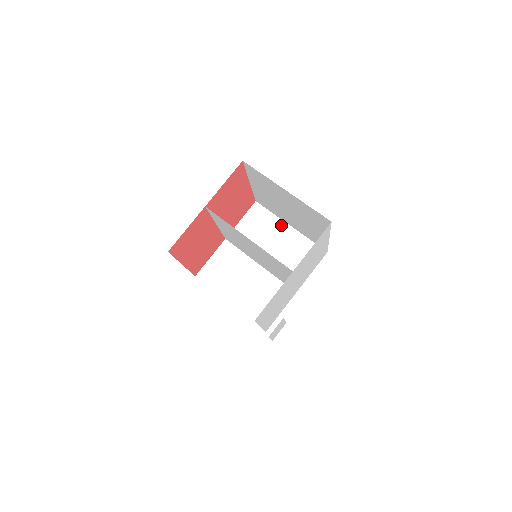
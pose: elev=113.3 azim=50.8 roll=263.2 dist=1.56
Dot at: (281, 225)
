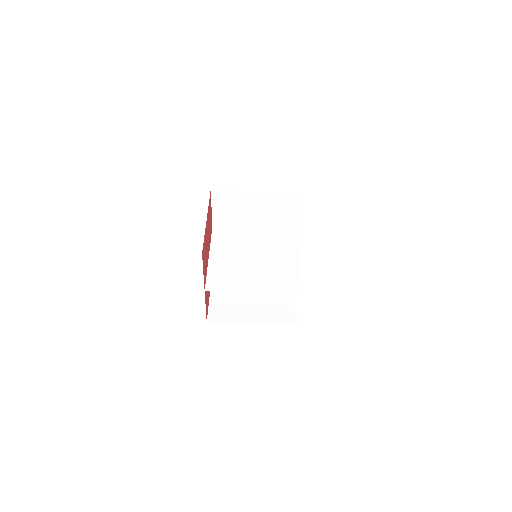
Dot at: (248, 195)
